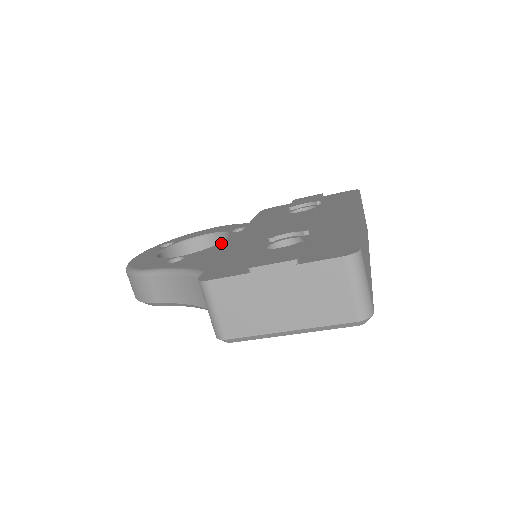
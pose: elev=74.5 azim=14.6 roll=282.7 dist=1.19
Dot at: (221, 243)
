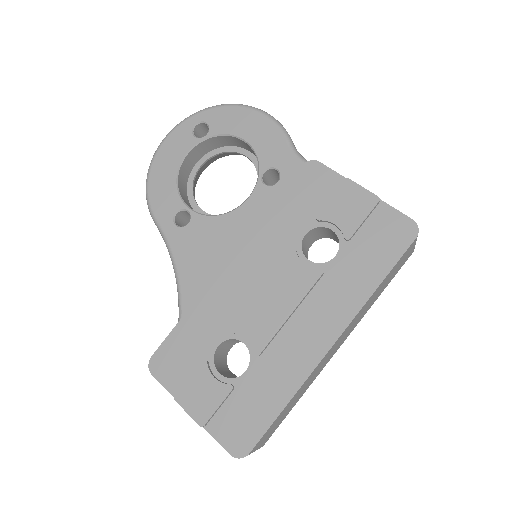
Dot at: (232, 215)
